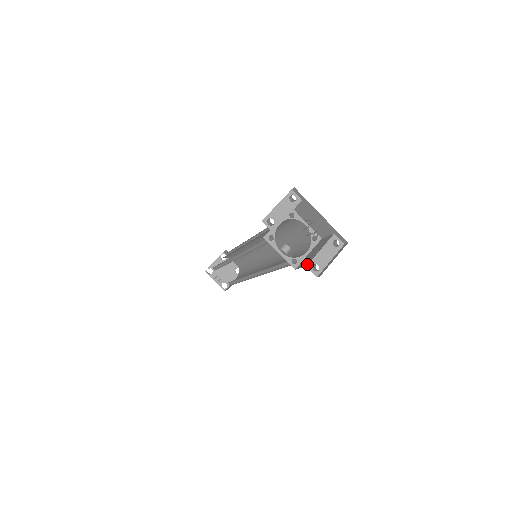
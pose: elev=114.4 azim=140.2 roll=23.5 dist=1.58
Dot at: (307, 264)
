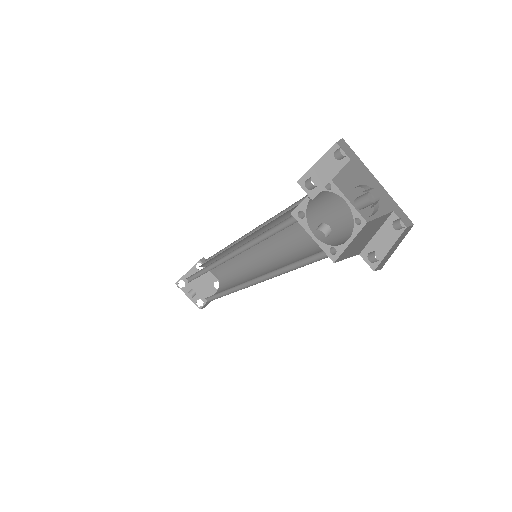
Dot at: (359, 251)
